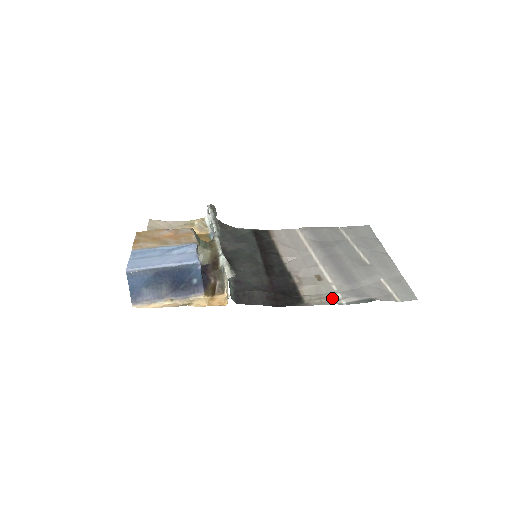
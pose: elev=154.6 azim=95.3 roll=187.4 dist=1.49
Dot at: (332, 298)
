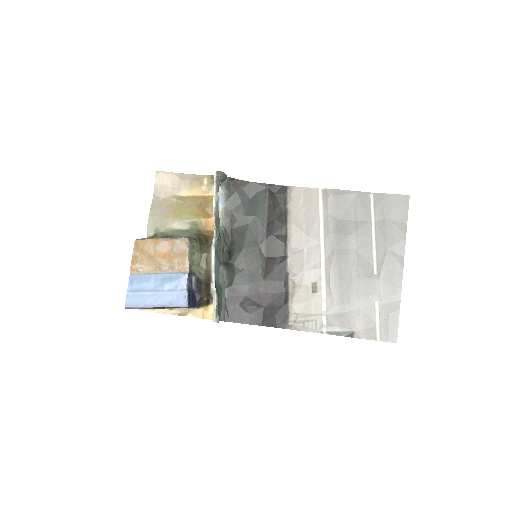
Dot at: (316, 323)
